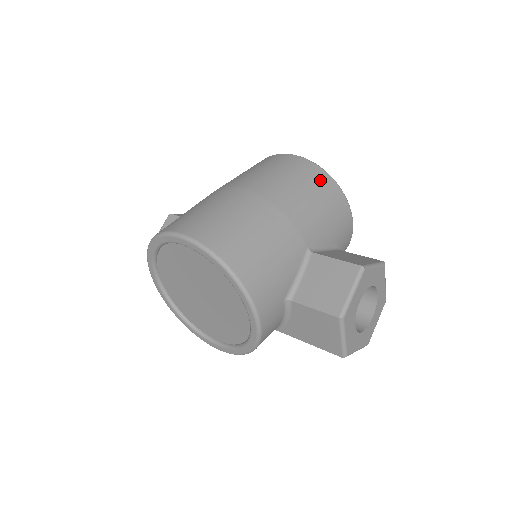
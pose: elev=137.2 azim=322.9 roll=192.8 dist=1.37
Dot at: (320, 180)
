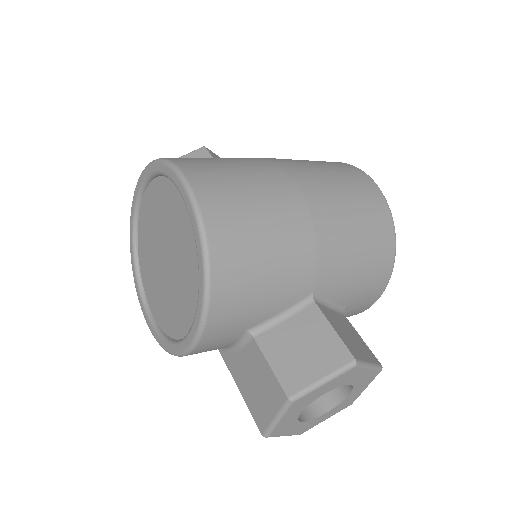
Dot at: (381, 229)
